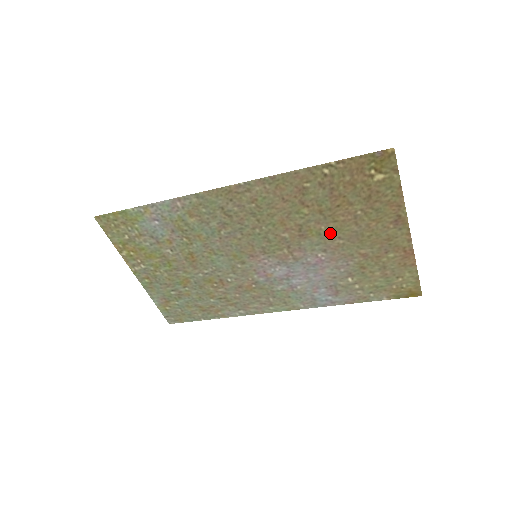
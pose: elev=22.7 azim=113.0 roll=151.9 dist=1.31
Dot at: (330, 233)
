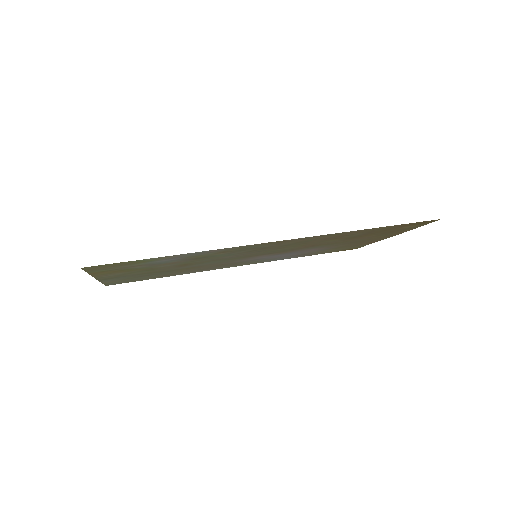
Dot at: (336, 243)
